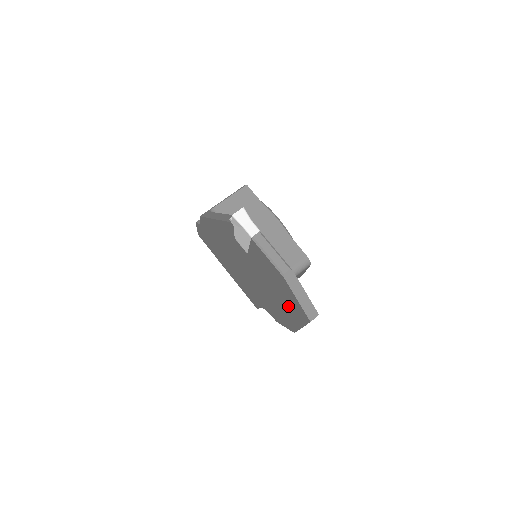
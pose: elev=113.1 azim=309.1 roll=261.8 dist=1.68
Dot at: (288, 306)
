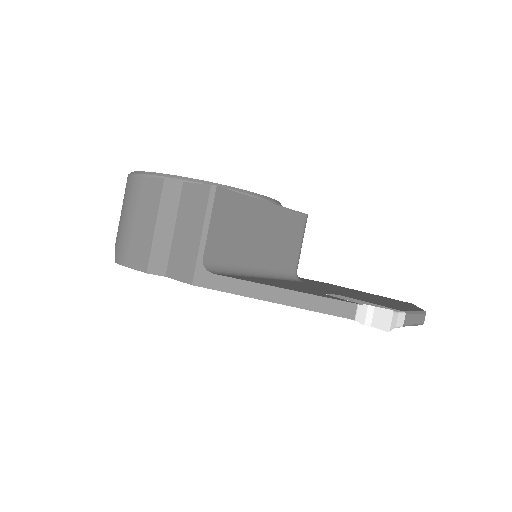
Dot at: occluded
